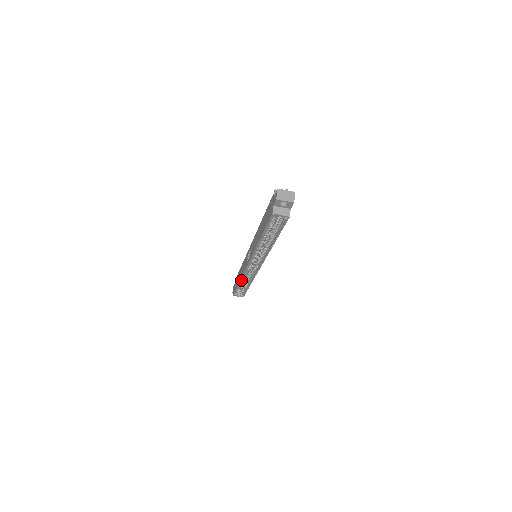
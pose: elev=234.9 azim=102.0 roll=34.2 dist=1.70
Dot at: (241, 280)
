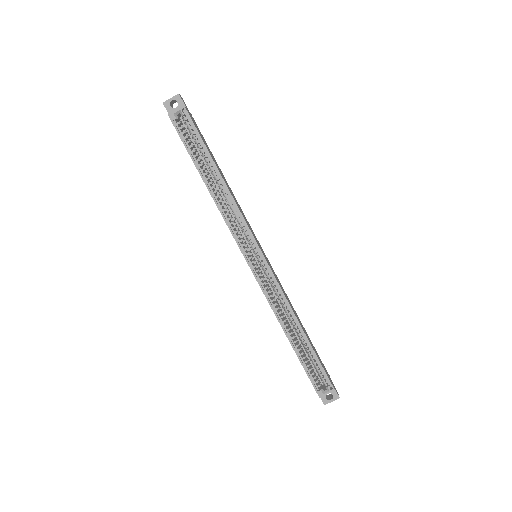
Dot at: (284, 328)
